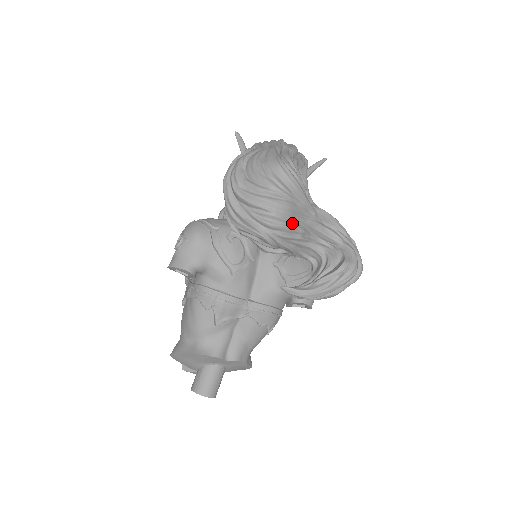
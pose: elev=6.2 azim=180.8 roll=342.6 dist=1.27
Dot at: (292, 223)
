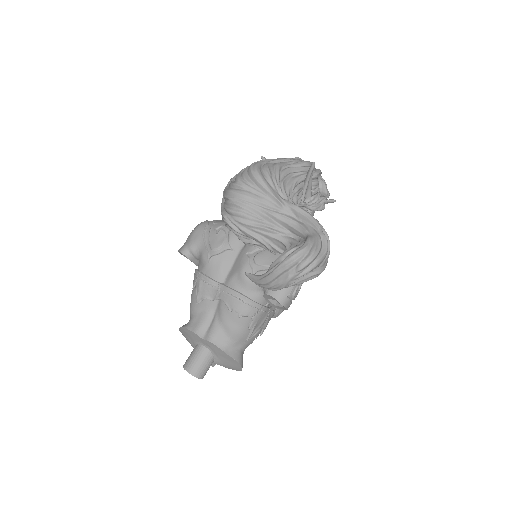
Dot at: (251, 211)
